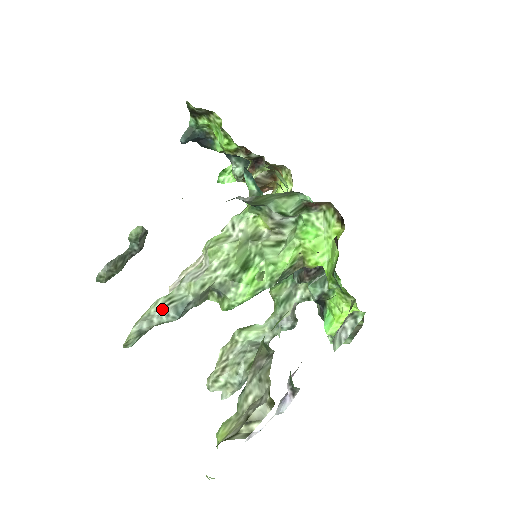
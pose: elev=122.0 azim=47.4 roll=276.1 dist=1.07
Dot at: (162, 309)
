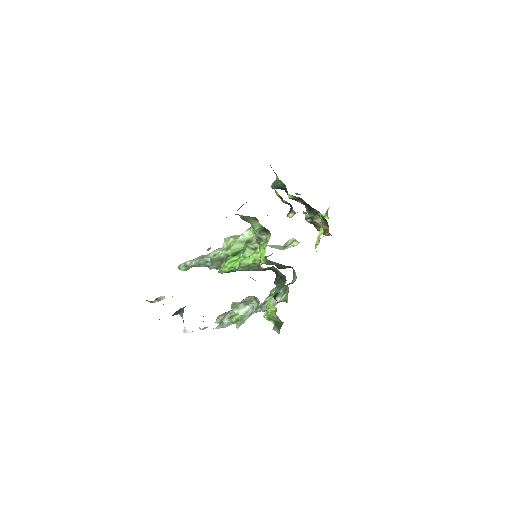
Dot at: (197, 259)
